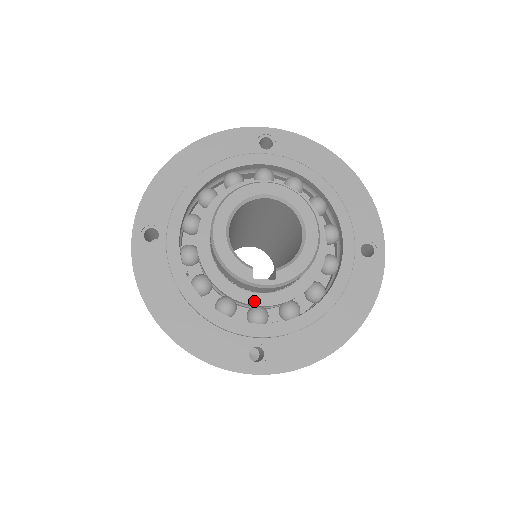
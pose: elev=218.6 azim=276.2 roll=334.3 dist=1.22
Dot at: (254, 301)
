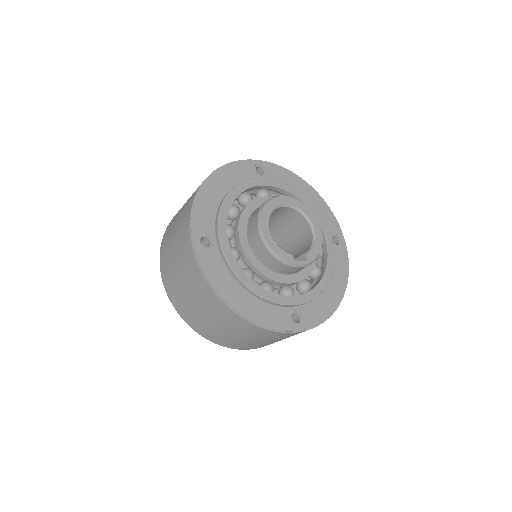
Dot at: (287, 281)
